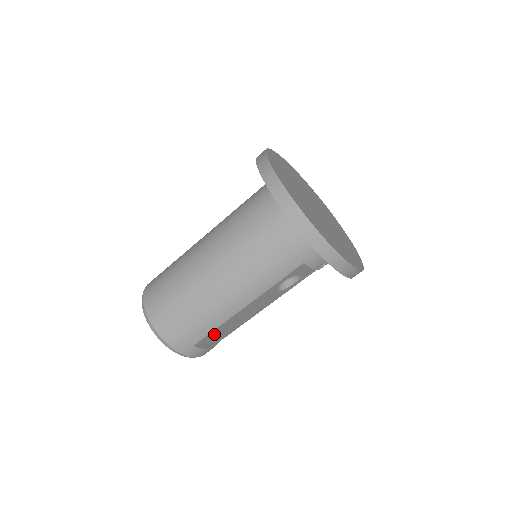
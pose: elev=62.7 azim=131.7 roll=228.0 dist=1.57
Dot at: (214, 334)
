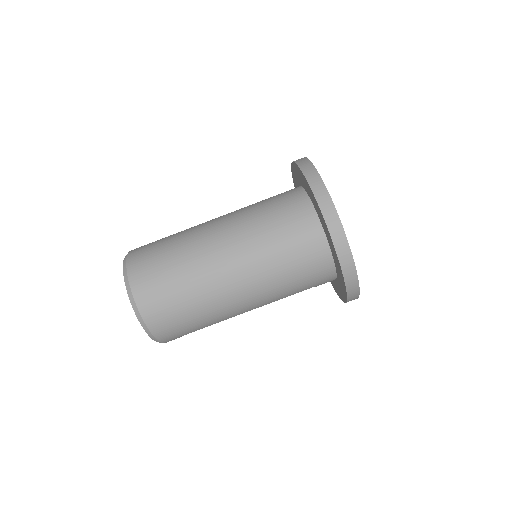
Dot at: occluded
